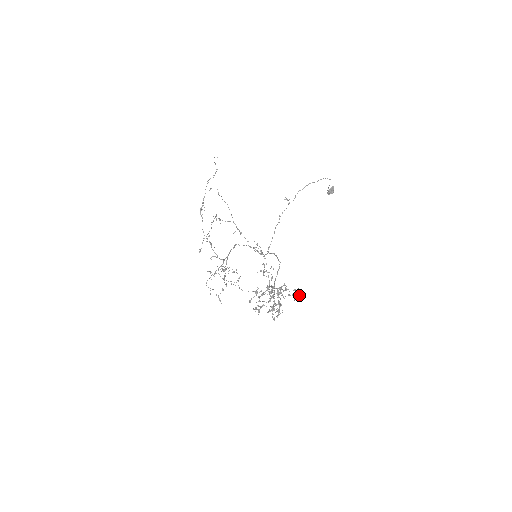
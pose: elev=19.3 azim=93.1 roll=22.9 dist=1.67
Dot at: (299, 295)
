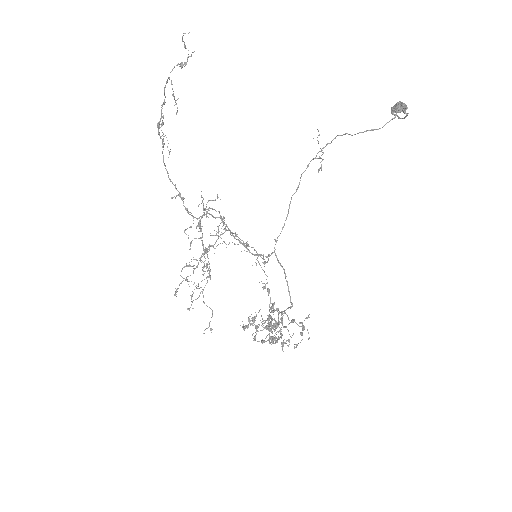
Dot at: (308, 339)
